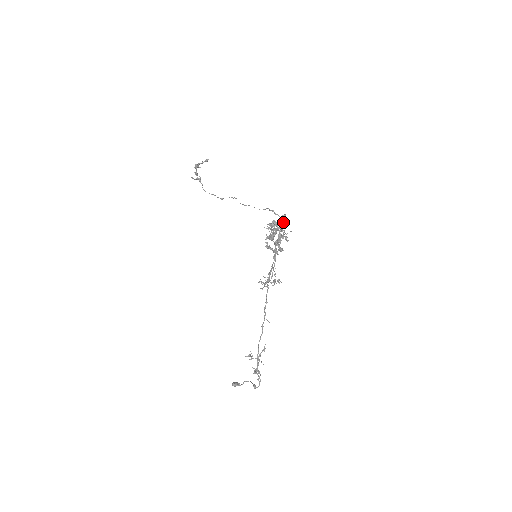
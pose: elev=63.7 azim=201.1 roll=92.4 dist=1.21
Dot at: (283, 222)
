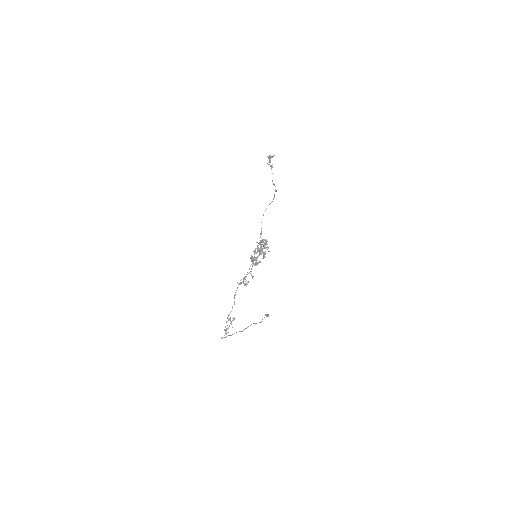
Dot at: (265, 244)
